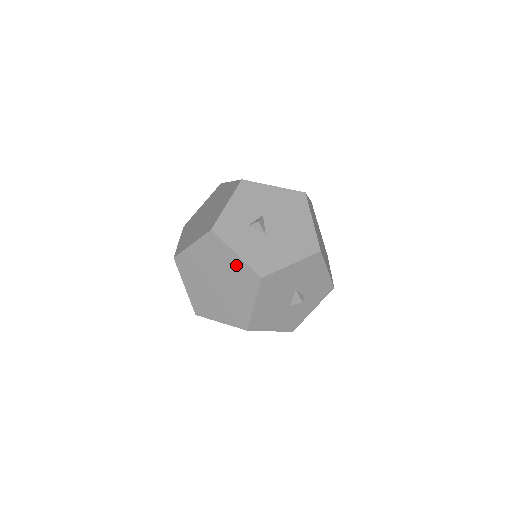
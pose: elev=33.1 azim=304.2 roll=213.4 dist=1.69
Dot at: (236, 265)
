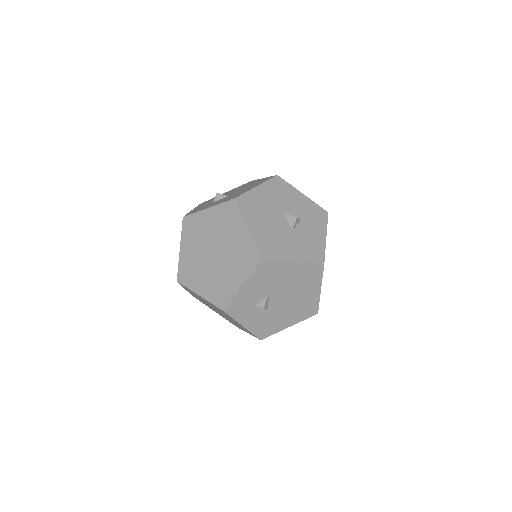
Dot at: (214, 216)
